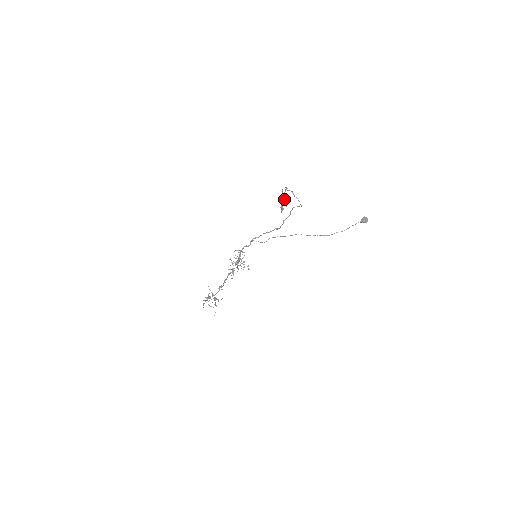
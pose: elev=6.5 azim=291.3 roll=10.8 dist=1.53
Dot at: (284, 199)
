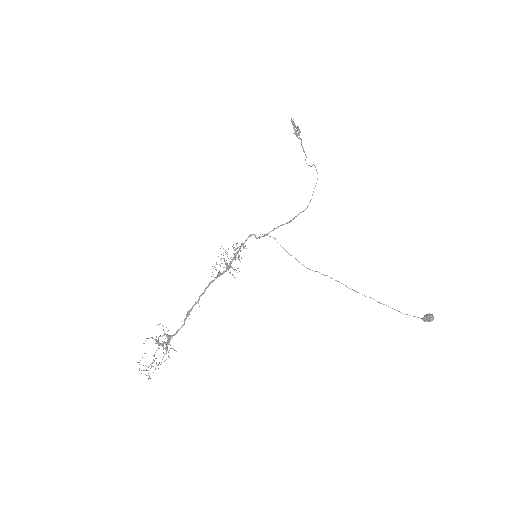
Dot at: (297, 128)
